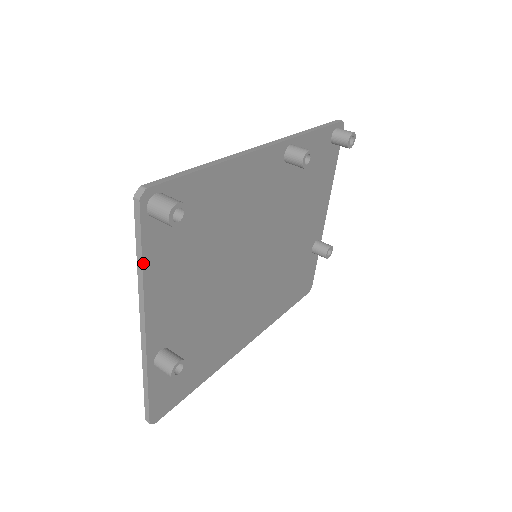
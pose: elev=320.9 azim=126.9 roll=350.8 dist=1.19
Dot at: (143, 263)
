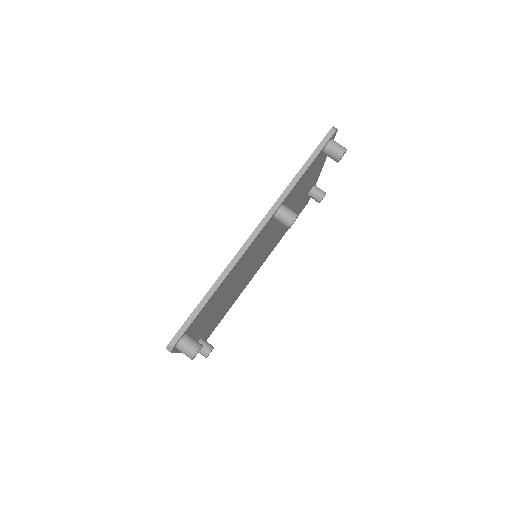
Dot at: (178, 352)
